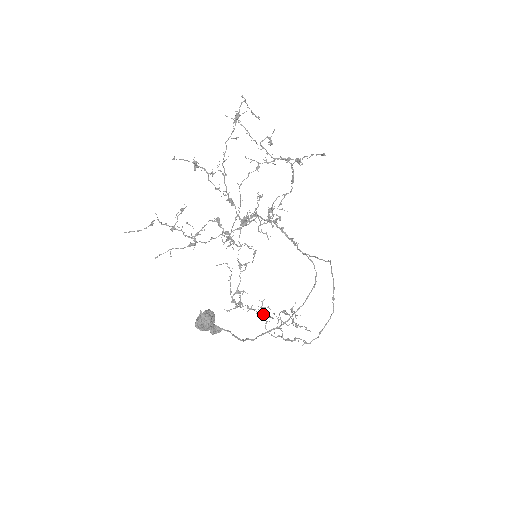
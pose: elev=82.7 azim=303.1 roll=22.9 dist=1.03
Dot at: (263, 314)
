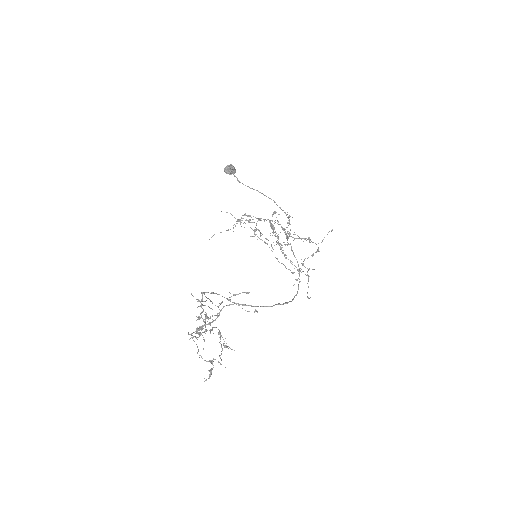
Dot at: occluded
